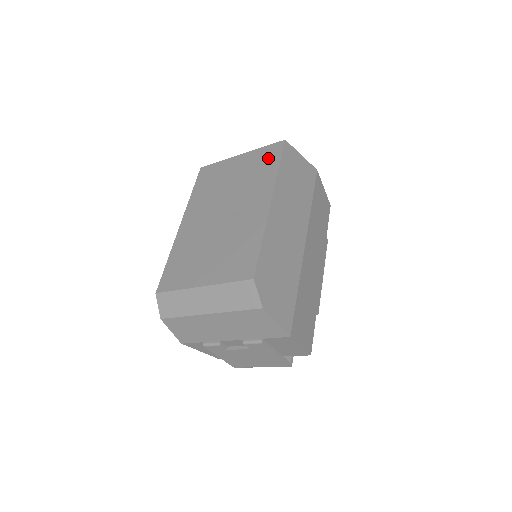
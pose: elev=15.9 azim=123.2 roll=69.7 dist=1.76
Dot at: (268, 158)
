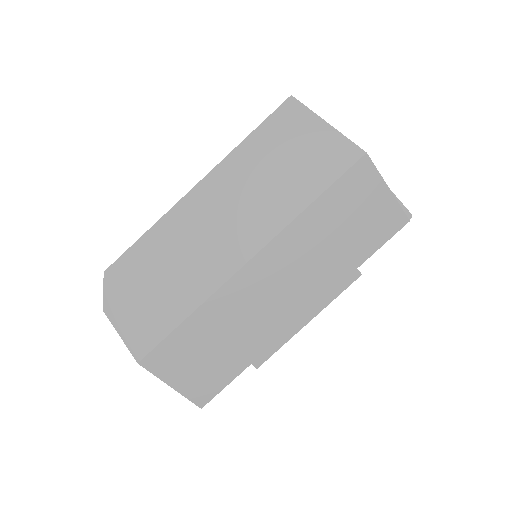
Dot at: occluded
